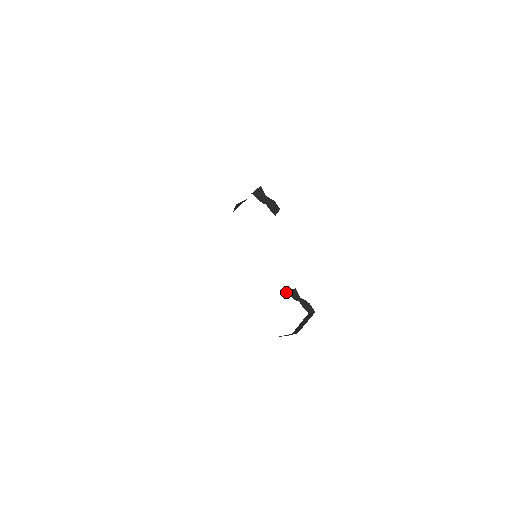
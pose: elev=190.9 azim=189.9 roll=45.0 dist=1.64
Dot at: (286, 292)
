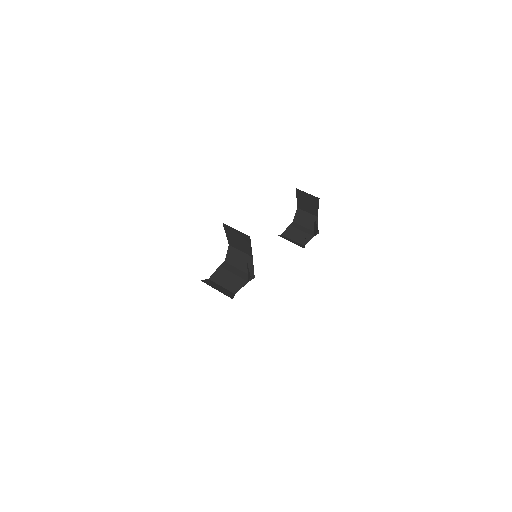
Dot at: occluded
